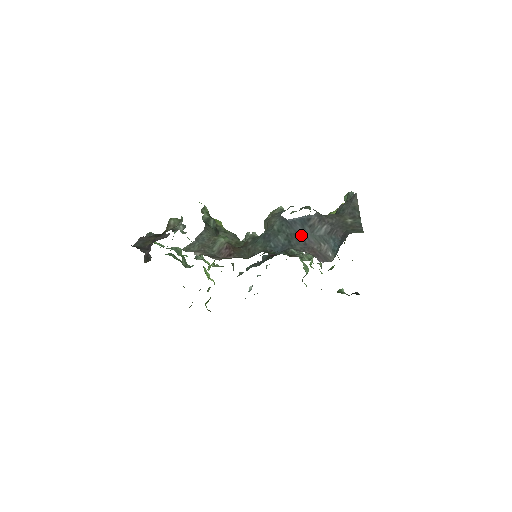
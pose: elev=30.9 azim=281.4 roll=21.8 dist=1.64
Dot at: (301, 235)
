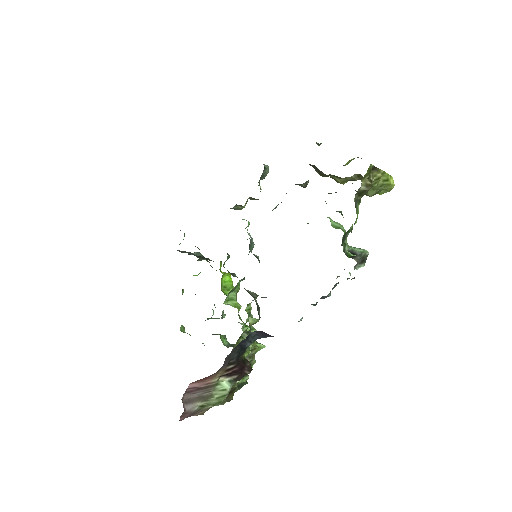
Dot at: occluded
